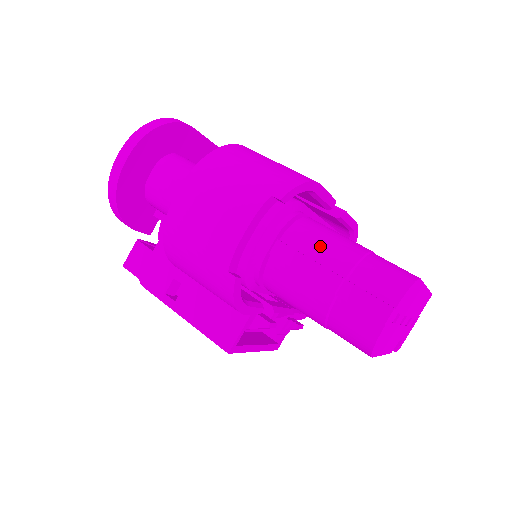
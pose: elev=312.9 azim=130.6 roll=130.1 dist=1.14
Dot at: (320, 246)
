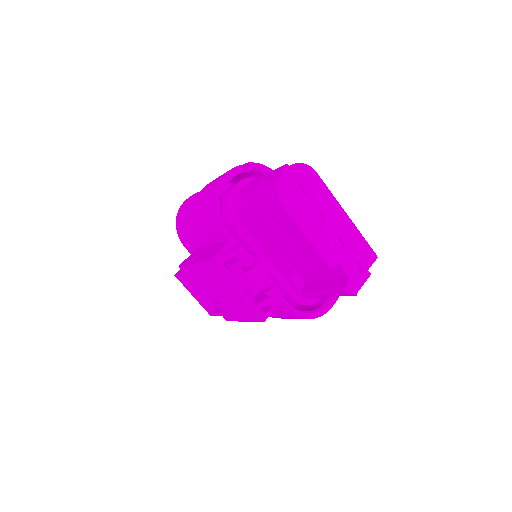
Dot at: occluded
